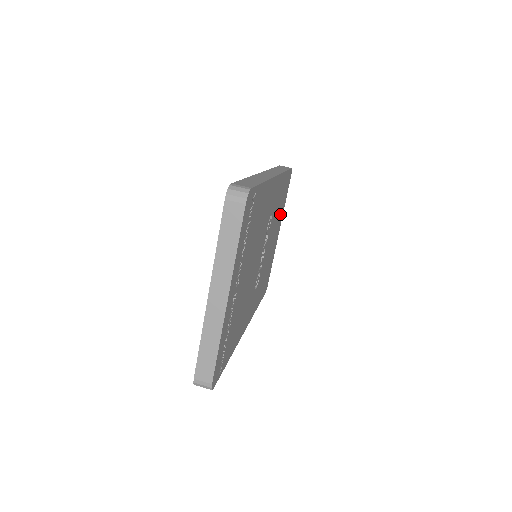
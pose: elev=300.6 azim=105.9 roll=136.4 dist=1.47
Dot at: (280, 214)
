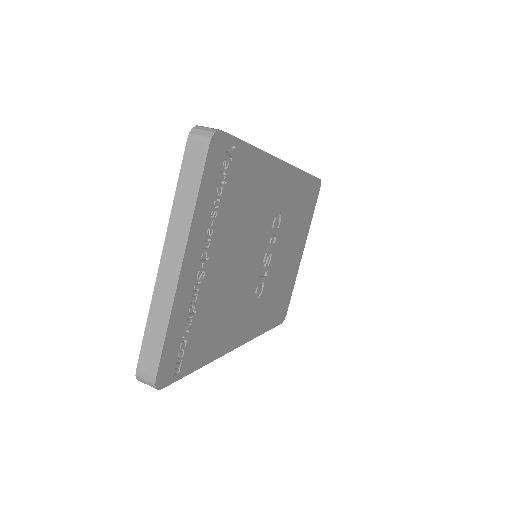
Dot at: (302, 228)
